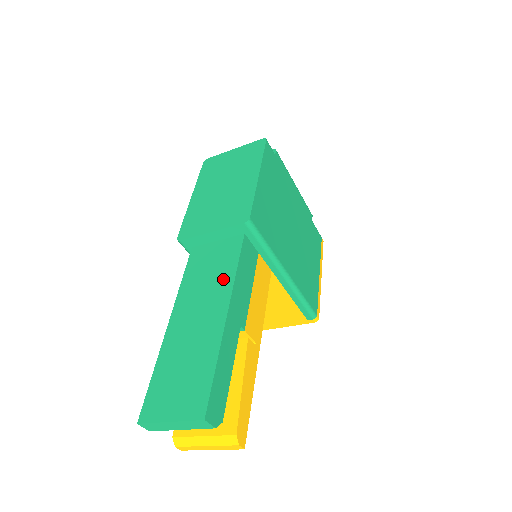
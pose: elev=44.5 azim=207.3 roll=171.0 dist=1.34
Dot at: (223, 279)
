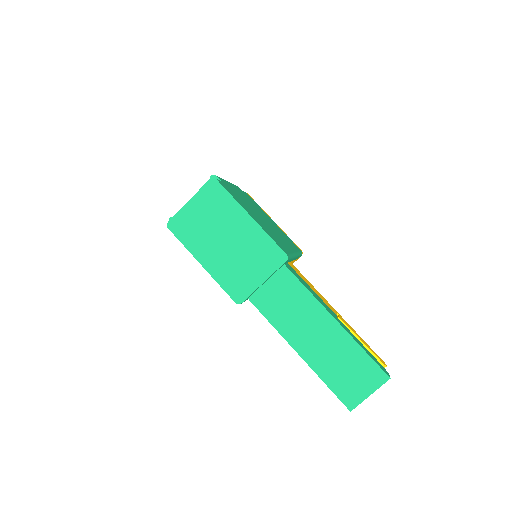
Dot at: (307, 304)
